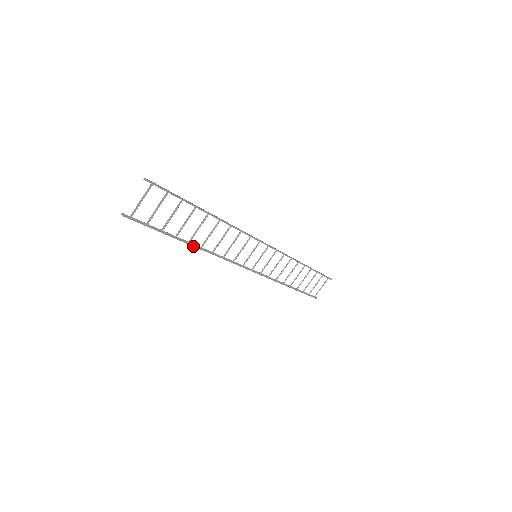
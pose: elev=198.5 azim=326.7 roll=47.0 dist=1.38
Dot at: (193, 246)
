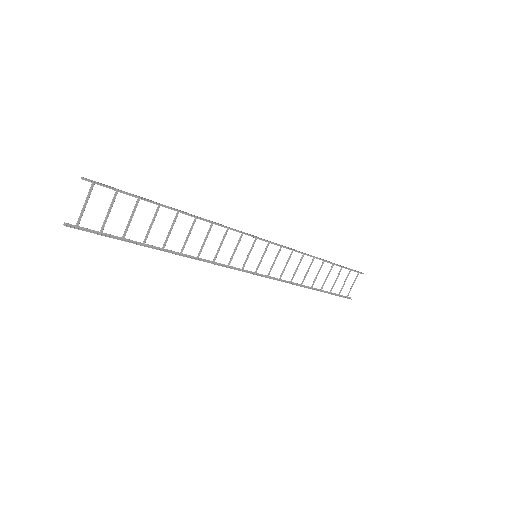
Dot at: (169, 252)
